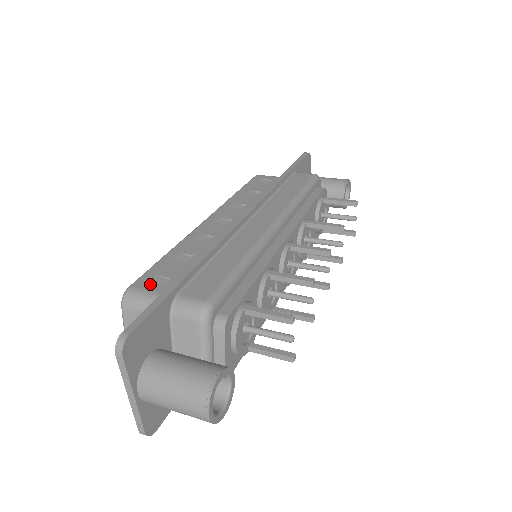
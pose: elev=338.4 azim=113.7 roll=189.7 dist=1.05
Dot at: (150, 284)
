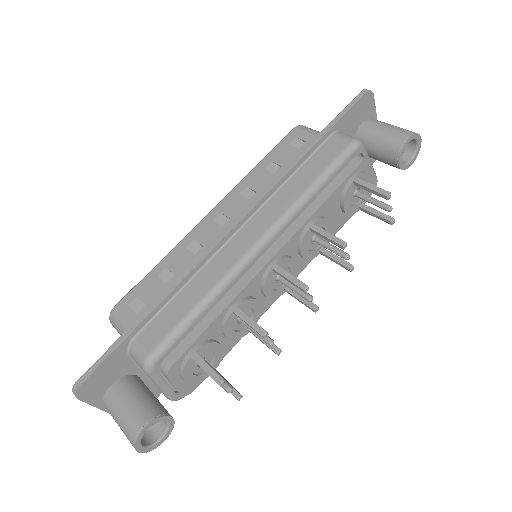
Dot at: (128, 309)
